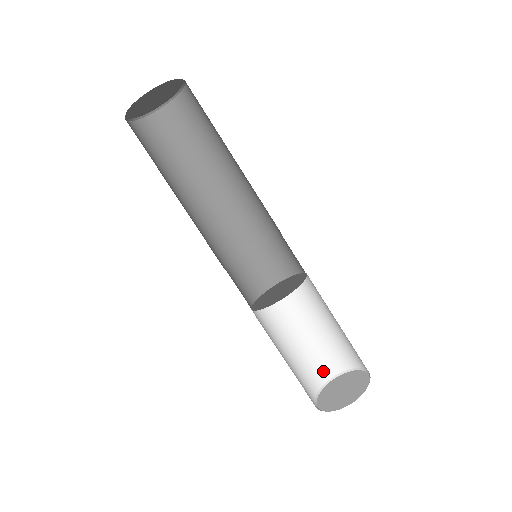
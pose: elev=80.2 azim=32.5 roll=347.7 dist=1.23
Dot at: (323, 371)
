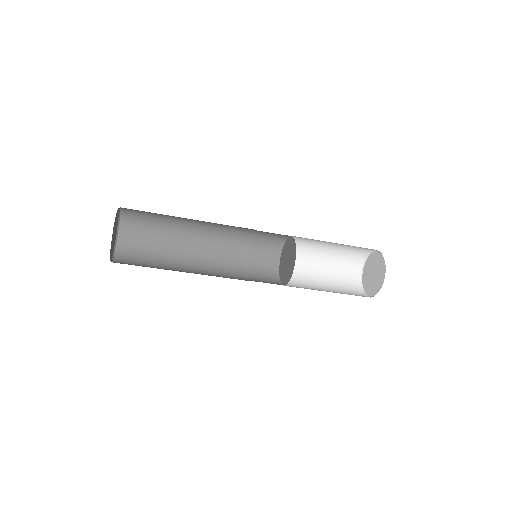
Dot at: (354, 267)
